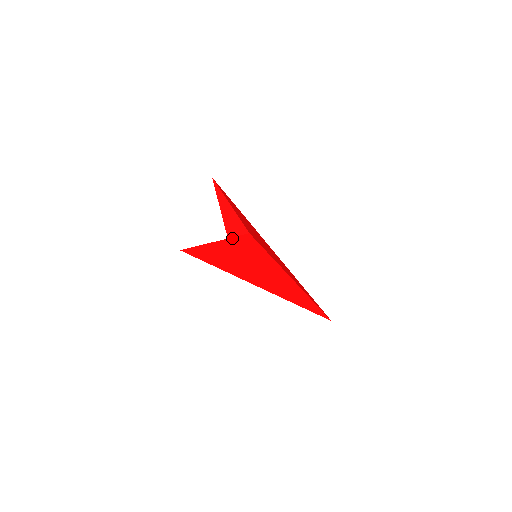
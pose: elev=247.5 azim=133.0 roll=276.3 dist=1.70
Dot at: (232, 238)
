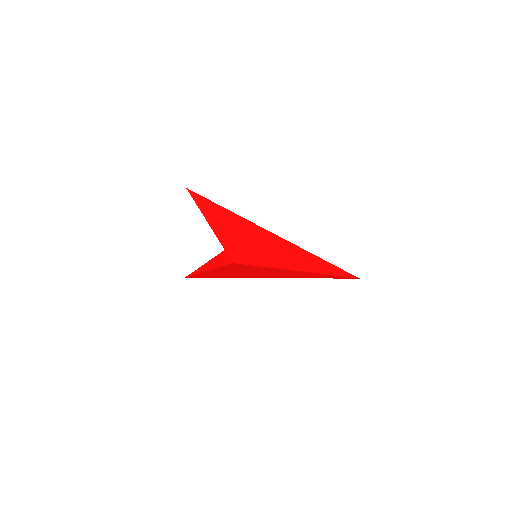
Dot at: occluded
